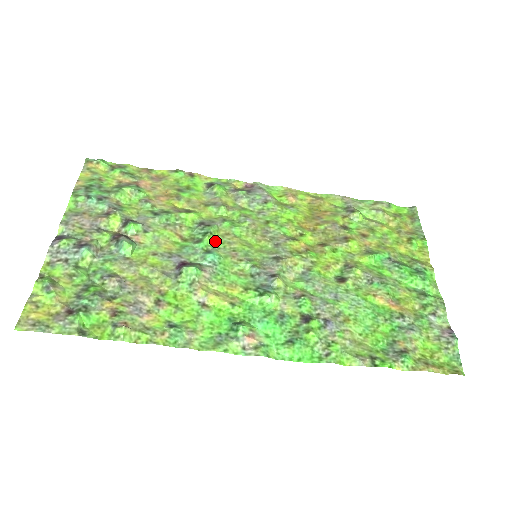
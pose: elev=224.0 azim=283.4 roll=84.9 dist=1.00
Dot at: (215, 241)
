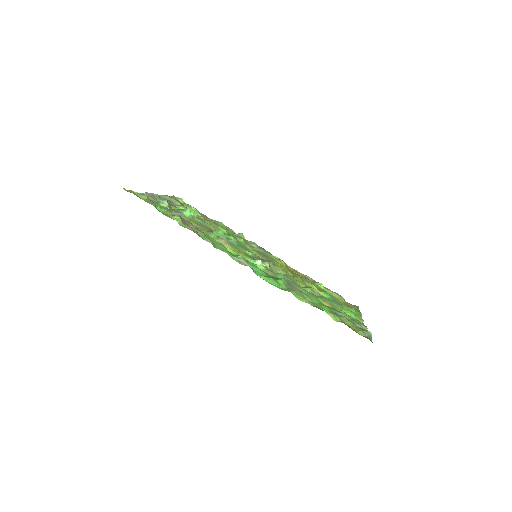
Dot at: (235, 241)
